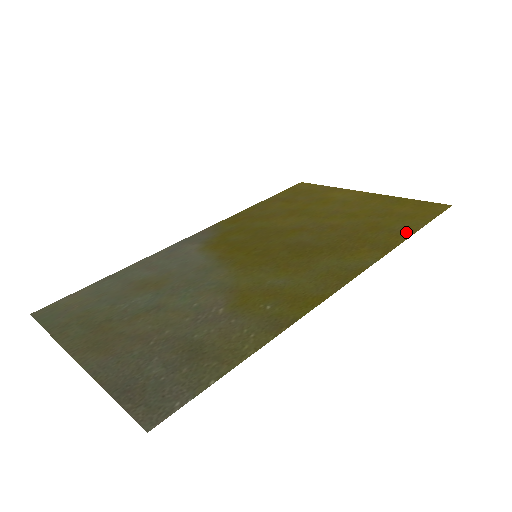
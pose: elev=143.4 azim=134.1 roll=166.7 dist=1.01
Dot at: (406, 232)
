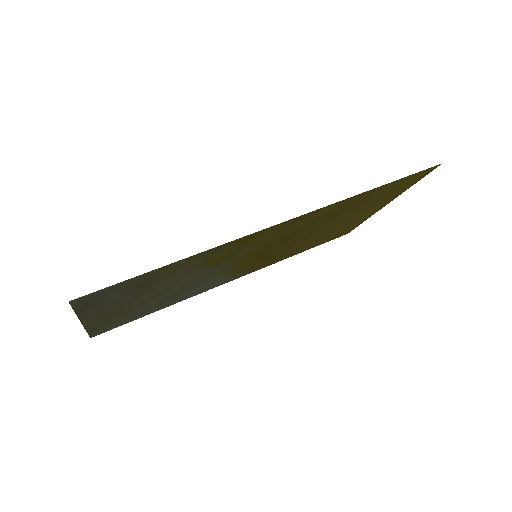
Dot at: (380, 188)
